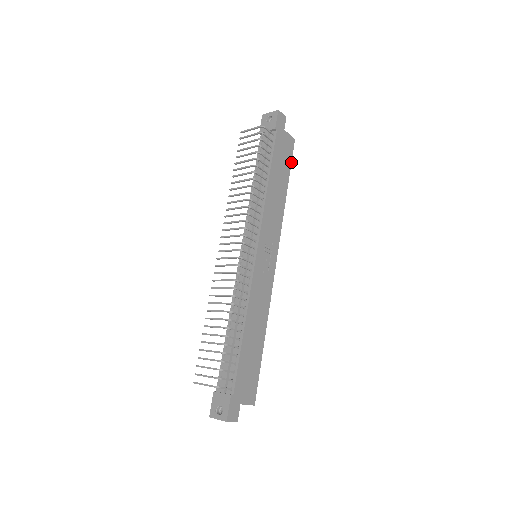
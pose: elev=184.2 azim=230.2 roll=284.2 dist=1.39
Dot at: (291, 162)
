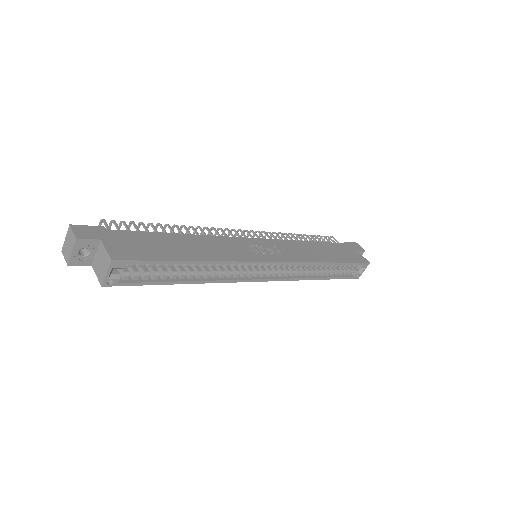
Dot at: (354, 263)
